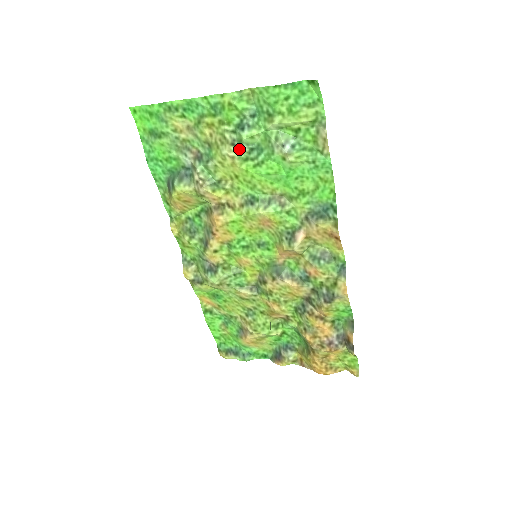
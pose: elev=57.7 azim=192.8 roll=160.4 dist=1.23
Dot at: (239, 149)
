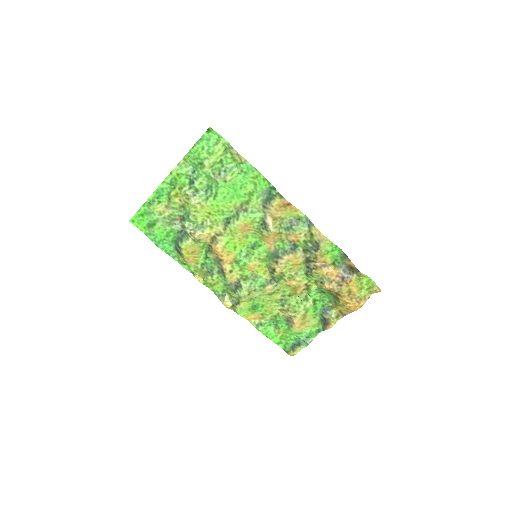
Dot at: (199, 196)
